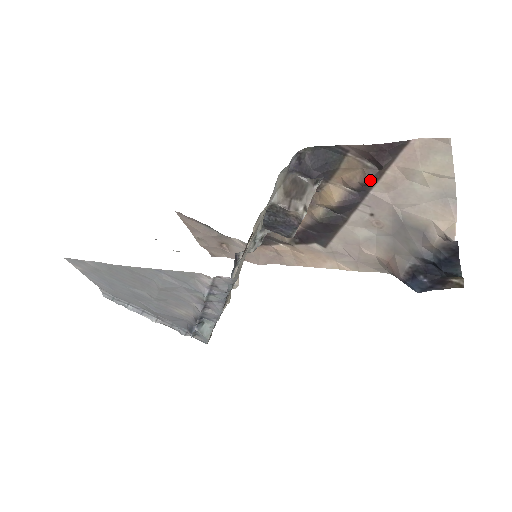
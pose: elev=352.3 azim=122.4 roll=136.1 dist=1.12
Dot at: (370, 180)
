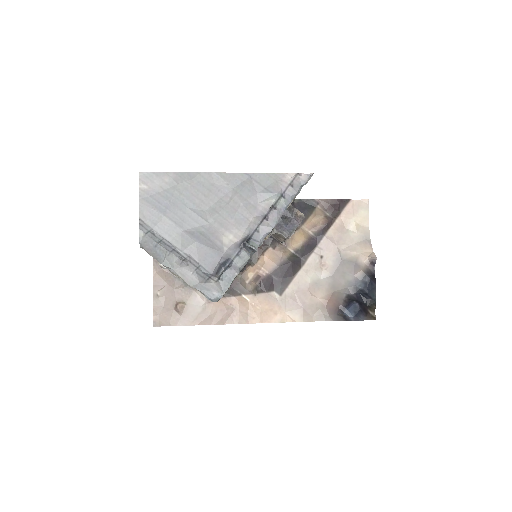
Dot at: (328, 222)
